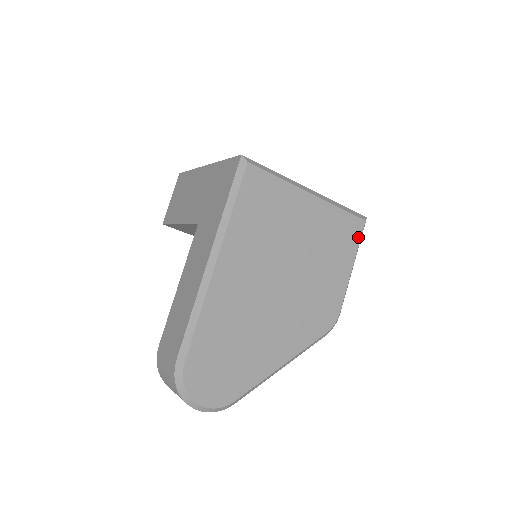
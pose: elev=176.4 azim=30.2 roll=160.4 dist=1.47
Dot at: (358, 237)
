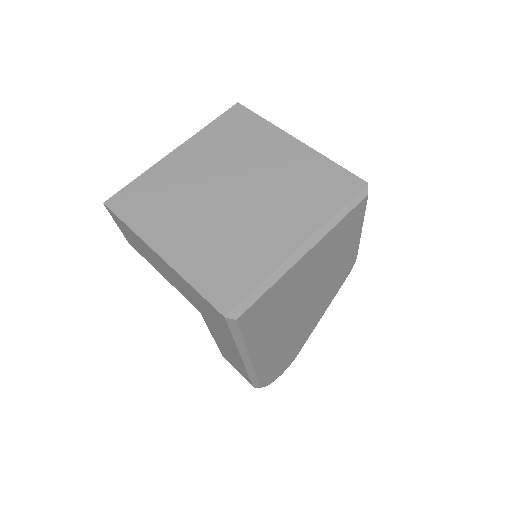
Dot at: (363, 211)
